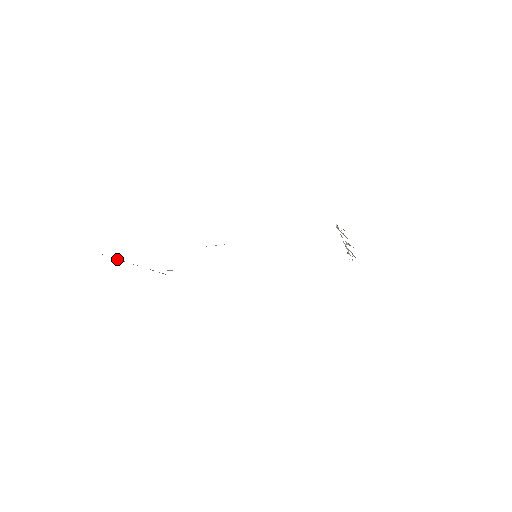
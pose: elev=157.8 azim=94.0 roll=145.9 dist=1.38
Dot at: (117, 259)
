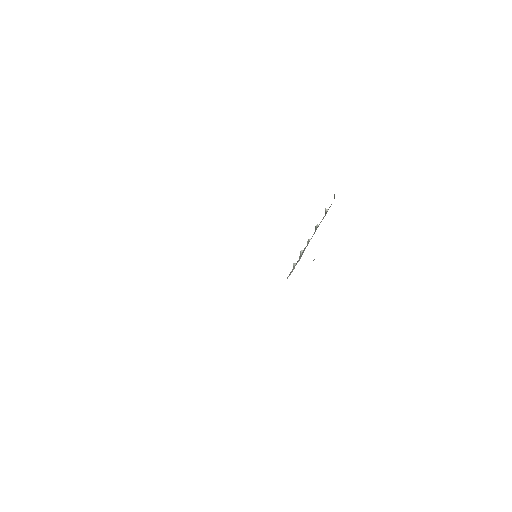
Dot at: occluded
